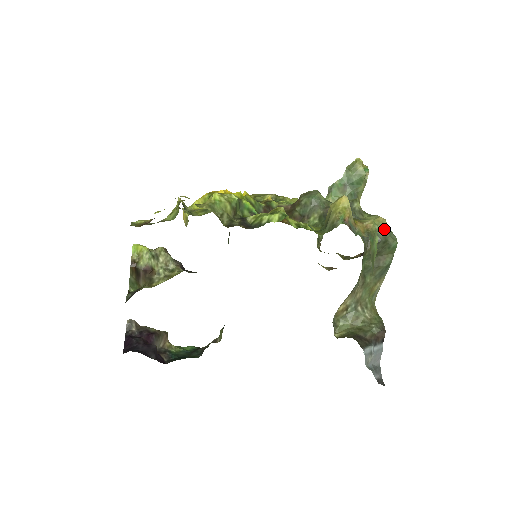
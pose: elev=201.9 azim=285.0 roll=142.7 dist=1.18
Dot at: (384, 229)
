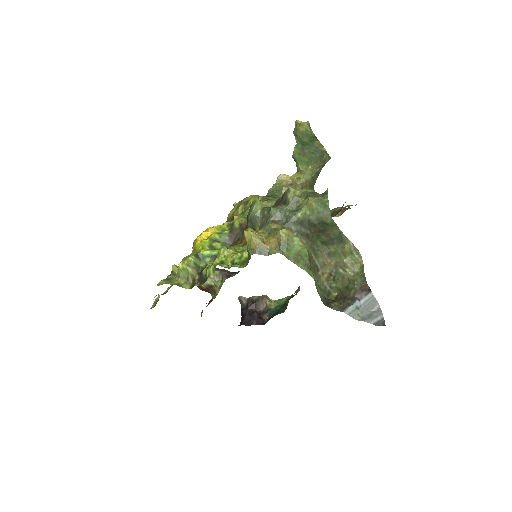
Dot at: (314, 212)
